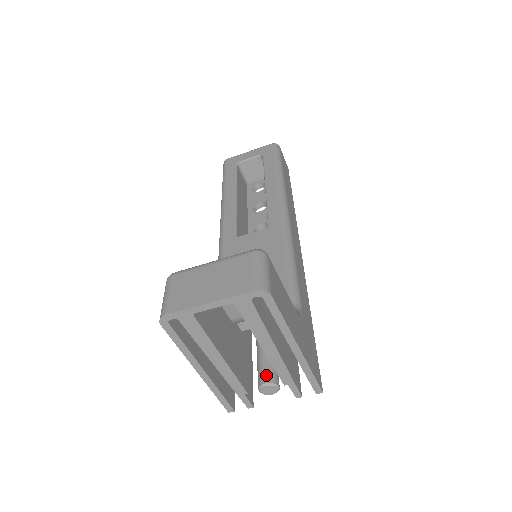
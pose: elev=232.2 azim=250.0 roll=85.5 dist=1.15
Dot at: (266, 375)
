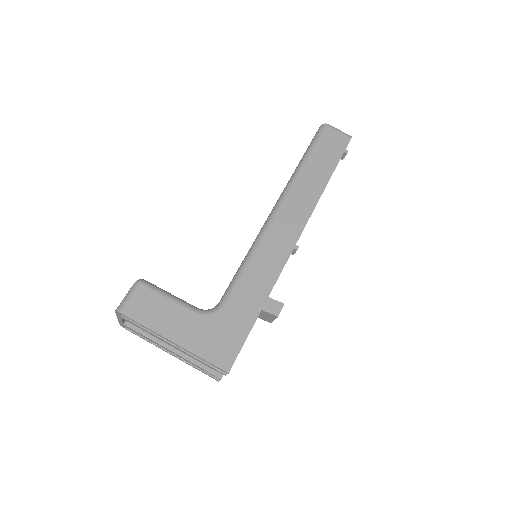
Dot at: occluded
